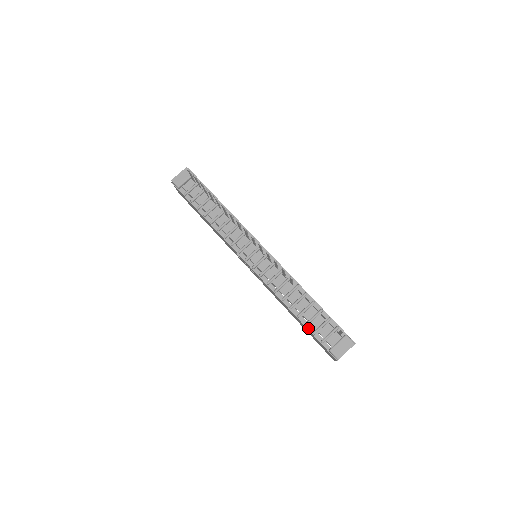
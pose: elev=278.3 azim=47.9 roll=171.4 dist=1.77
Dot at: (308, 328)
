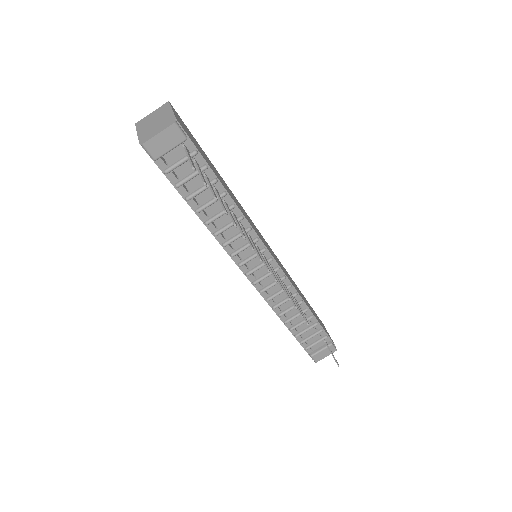
Dot at: (297, 338)
